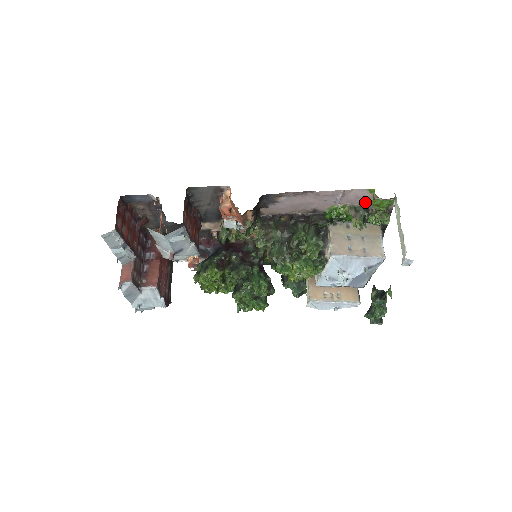
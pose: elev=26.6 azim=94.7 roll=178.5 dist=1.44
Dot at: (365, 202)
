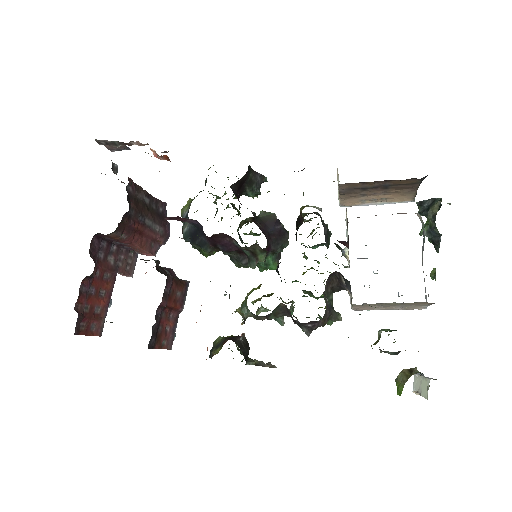
Dot at: occluded
